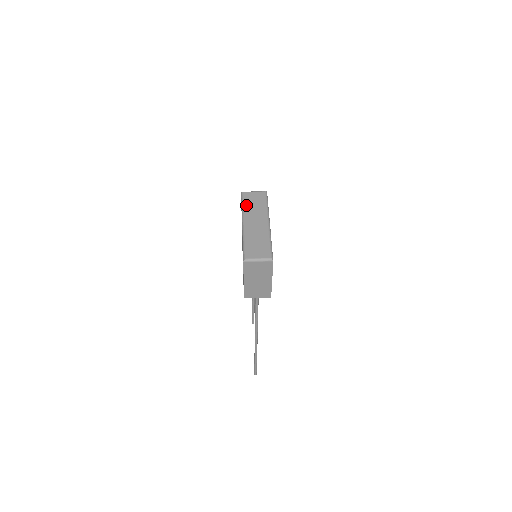
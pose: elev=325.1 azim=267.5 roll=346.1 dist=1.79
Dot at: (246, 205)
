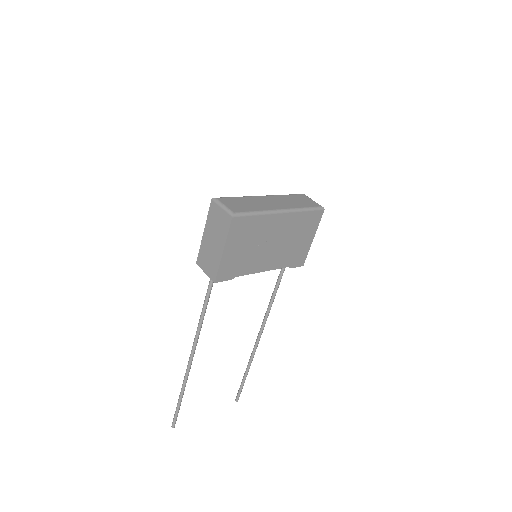
Dot at: (288, 196)
